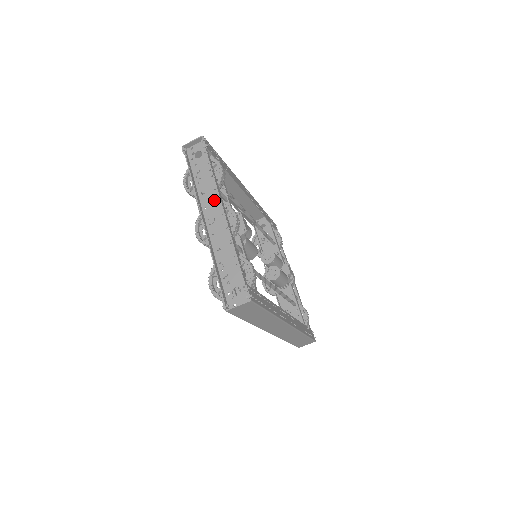
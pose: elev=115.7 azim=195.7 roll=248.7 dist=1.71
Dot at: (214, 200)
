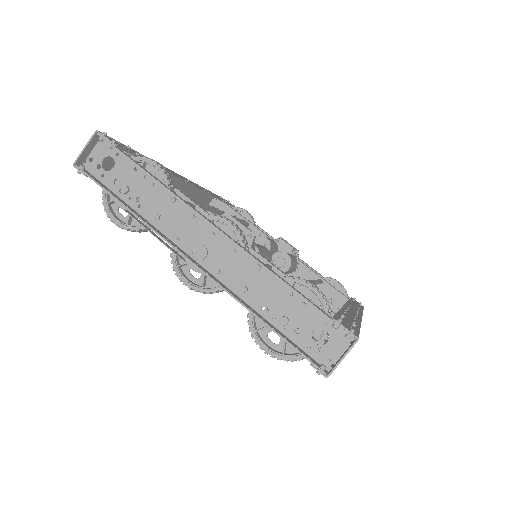
Dot at: (184, 219)
